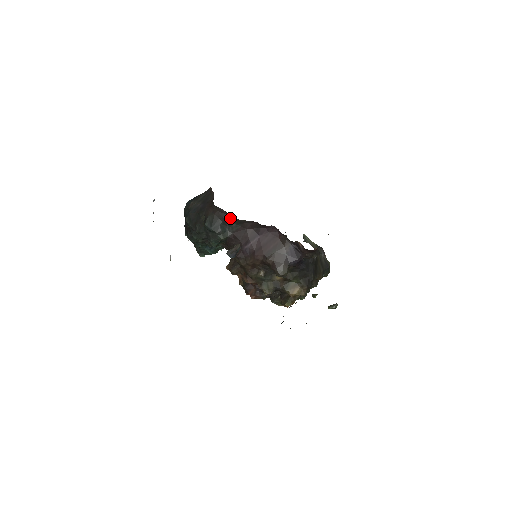
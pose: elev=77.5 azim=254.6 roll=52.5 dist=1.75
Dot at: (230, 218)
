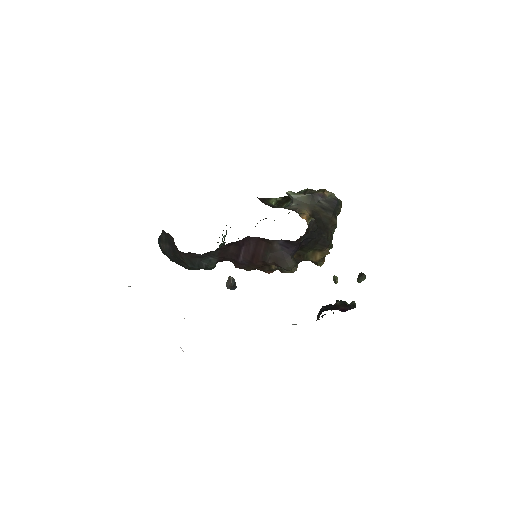
Dot at: (203, 254)
